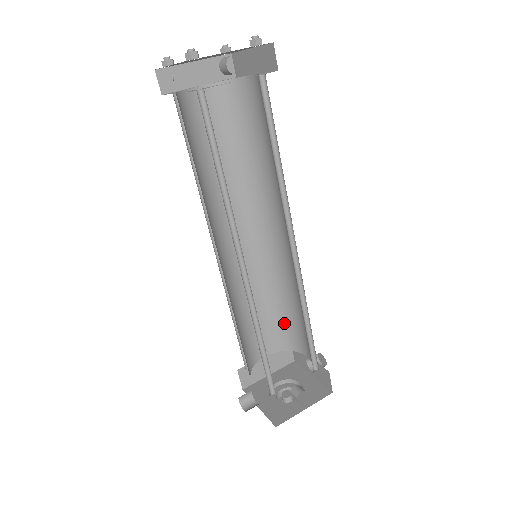
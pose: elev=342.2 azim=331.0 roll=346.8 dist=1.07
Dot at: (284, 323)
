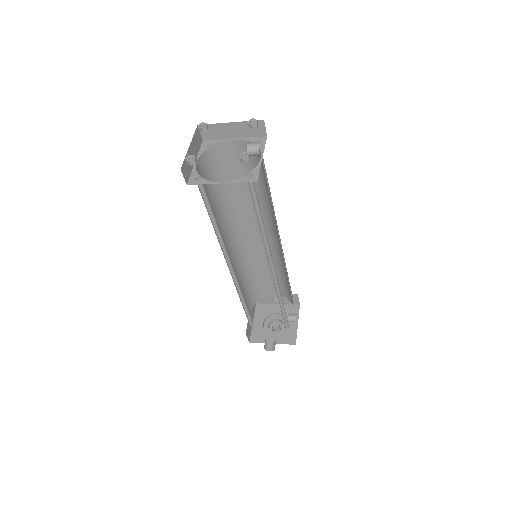
Dot at: (256, 285)
